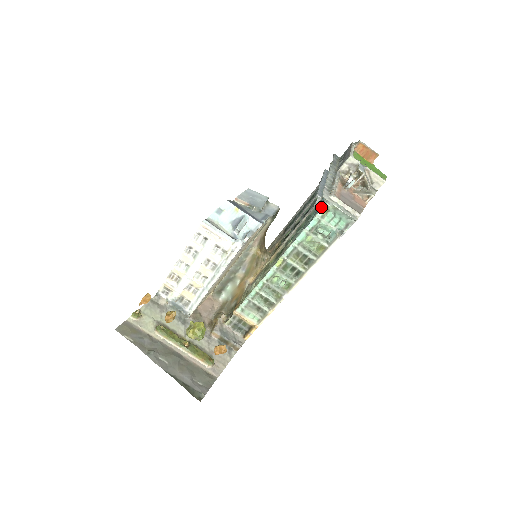
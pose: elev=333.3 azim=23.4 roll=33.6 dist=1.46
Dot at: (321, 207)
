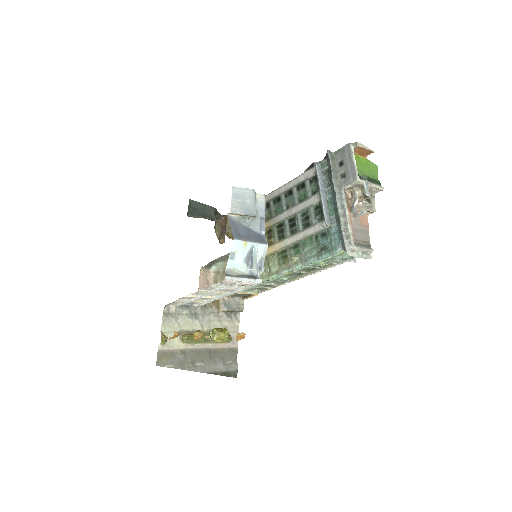
Dot at: (338, 248)
